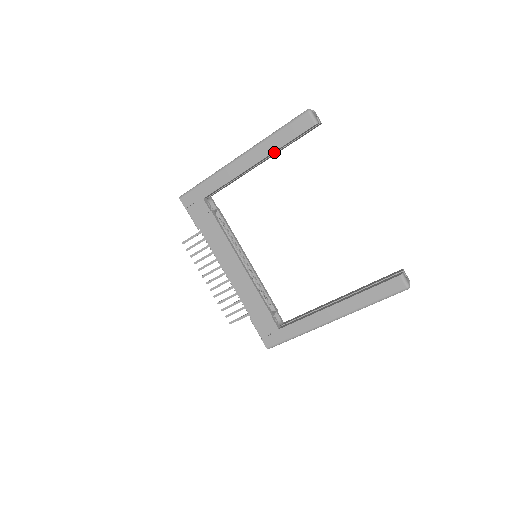
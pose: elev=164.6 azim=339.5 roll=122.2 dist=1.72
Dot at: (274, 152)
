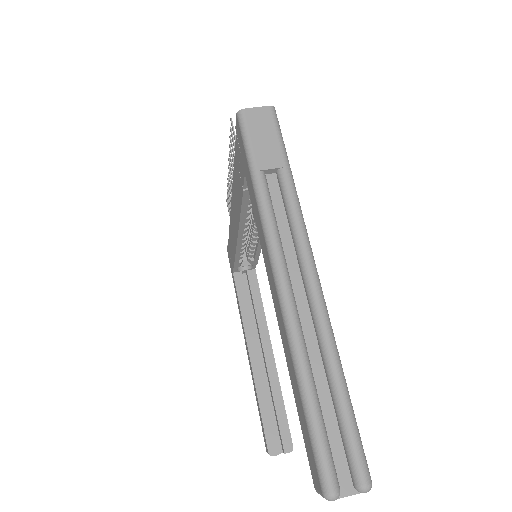
Dot at: occluded
